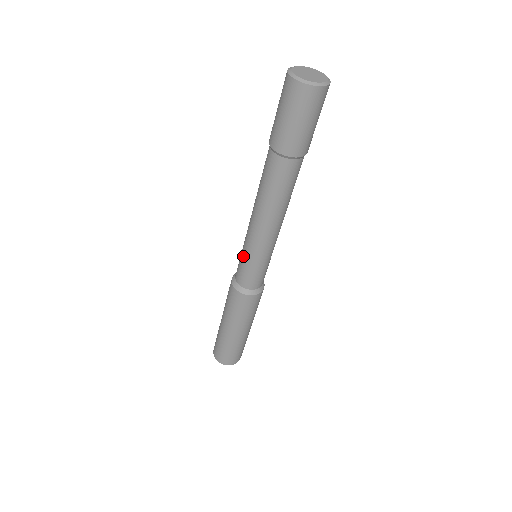
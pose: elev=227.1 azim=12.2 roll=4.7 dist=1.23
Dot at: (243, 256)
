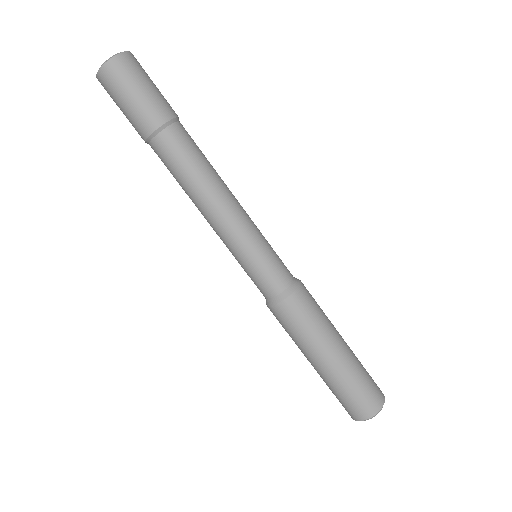
Dot at: (241, 264)
